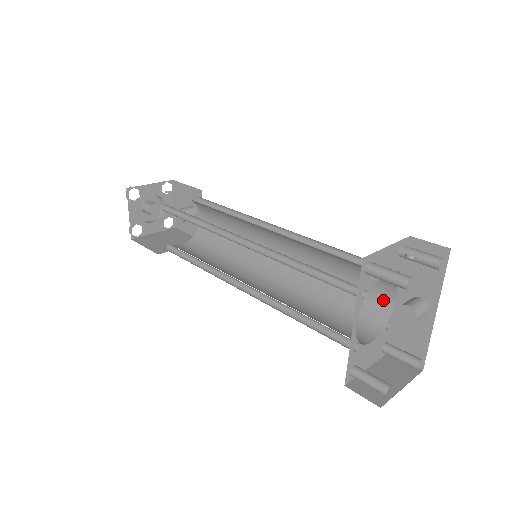
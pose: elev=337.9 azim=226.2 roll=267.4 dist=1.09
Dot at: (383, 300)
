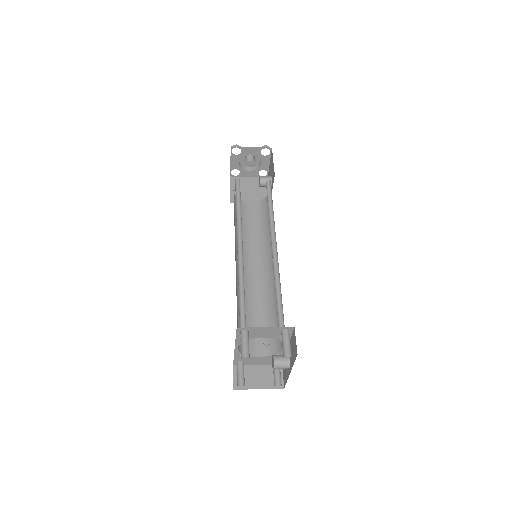
Dot at: occluded
